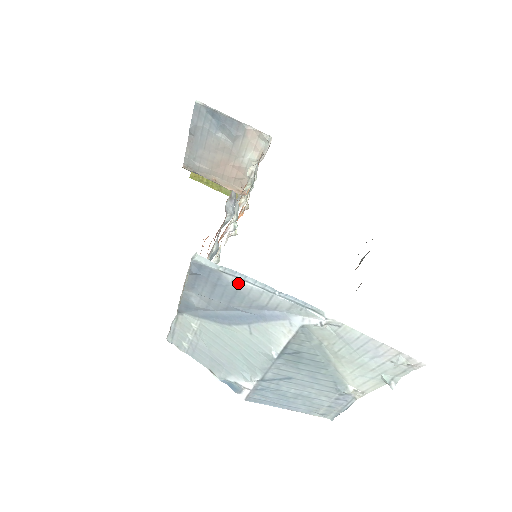
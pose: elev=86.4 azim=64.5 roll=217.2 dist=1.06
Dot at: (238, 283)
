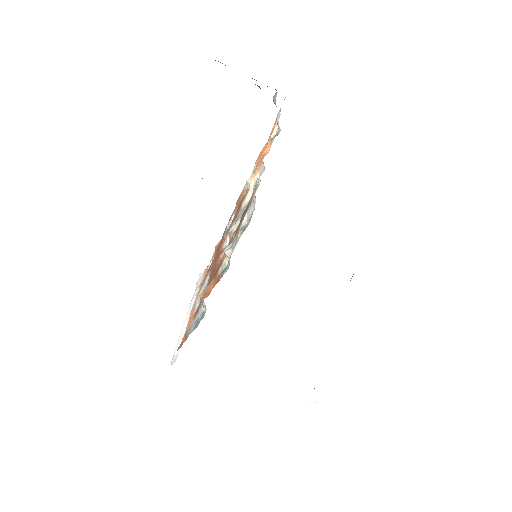
Dot at: occluded
